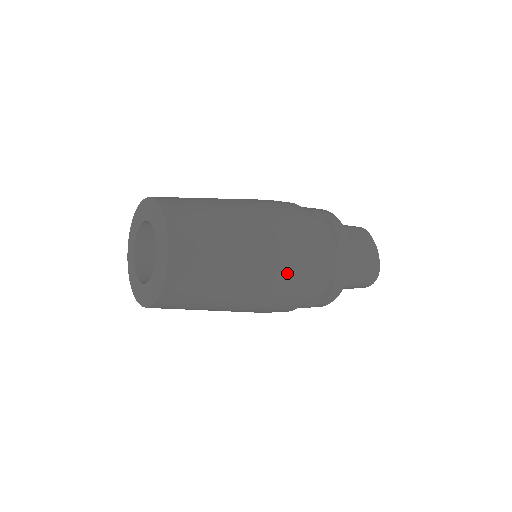
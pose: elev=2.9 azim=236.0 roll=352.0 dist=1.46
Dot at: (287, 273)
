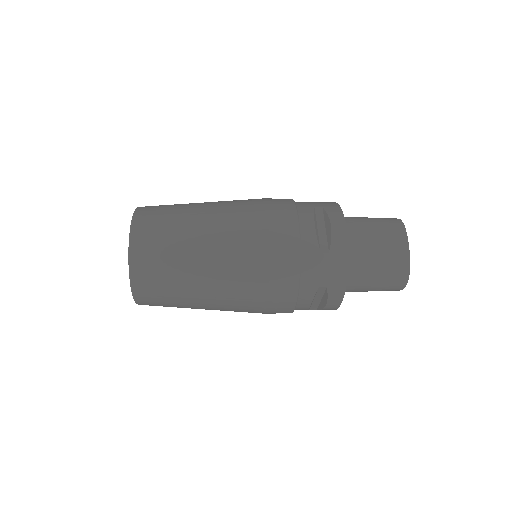
Dot at: (258, 282)
